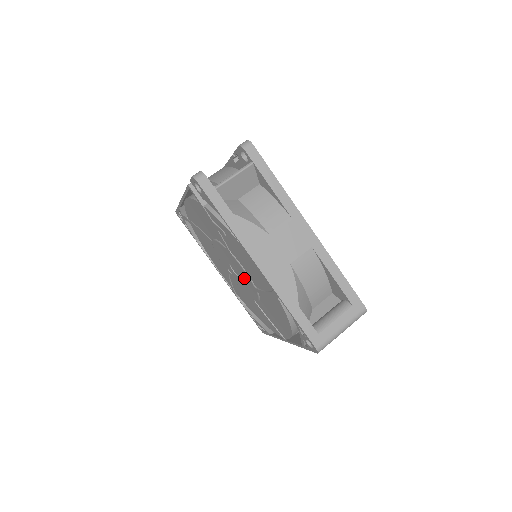
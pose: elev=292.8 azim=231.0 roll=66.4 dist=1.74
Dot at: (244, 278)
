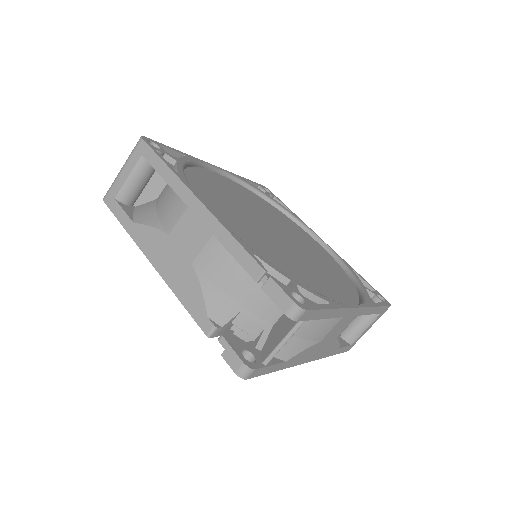
Dot at: occluded
